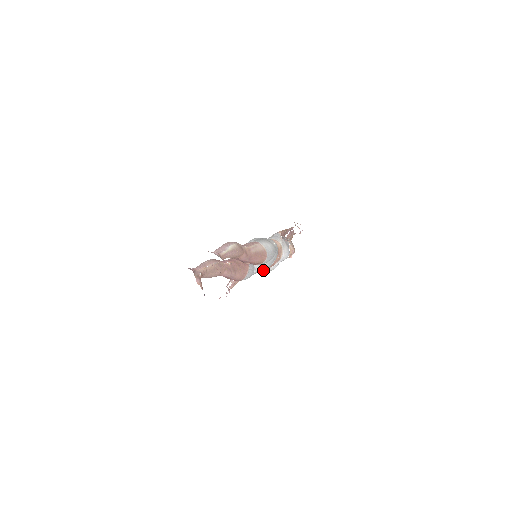
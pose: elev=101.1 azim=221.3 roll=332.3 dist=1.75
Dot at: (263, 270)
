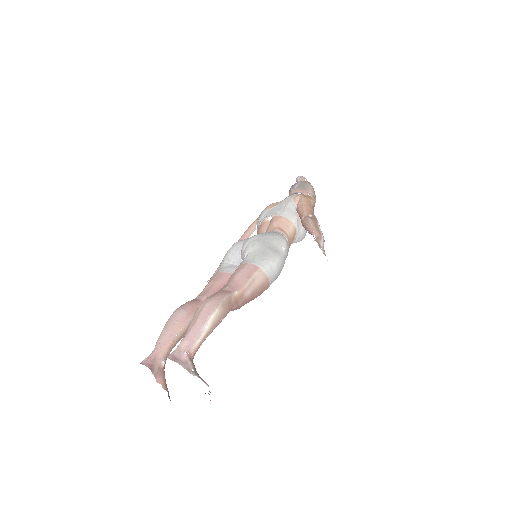
Dot at: occluded
